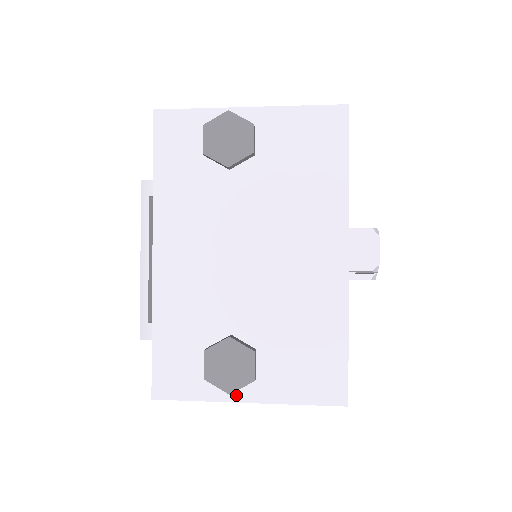
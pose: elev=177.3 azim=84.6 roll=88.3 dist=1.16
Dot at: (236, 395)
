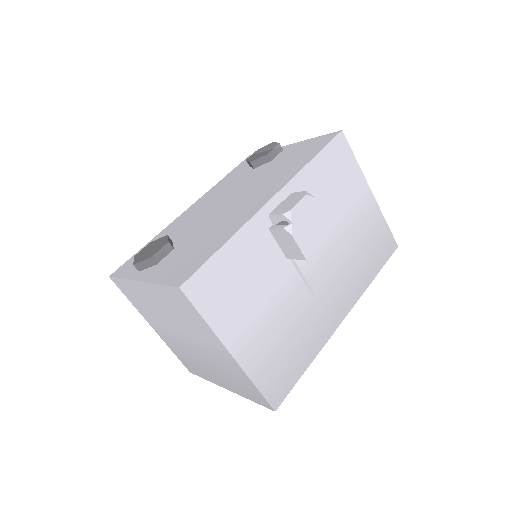
Dot at: (139, 276)
